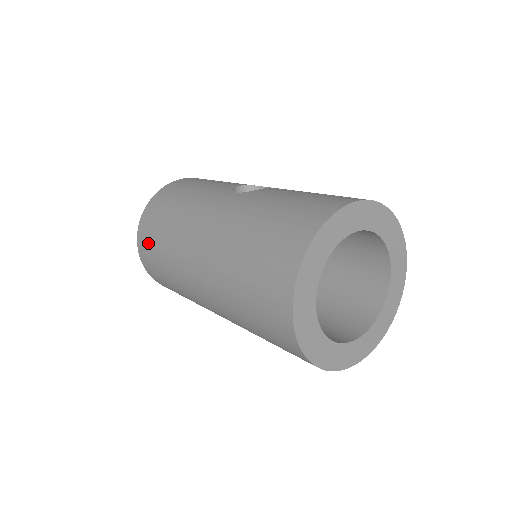
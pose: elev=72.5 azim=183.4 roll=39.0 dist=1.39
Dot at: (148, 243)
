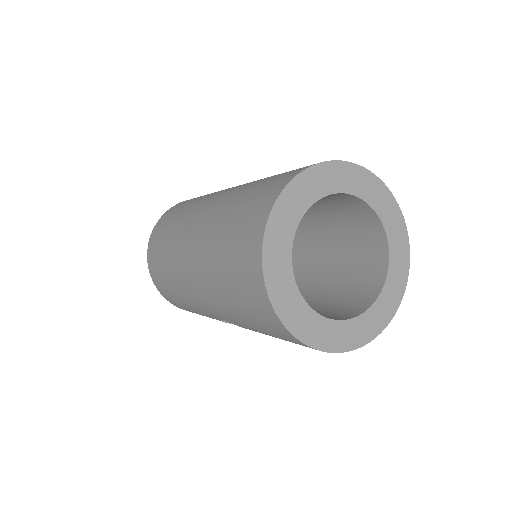
Dot at: (161, 228)
